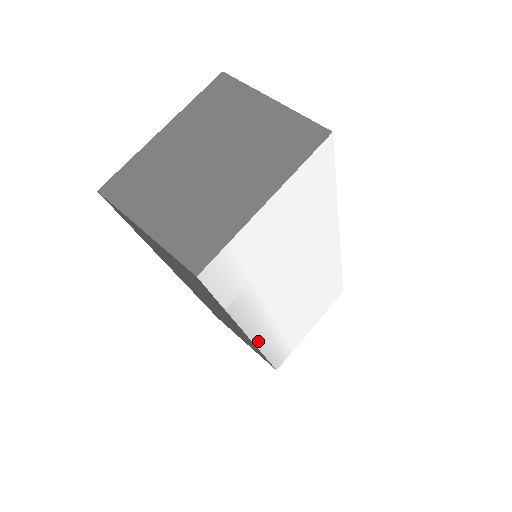
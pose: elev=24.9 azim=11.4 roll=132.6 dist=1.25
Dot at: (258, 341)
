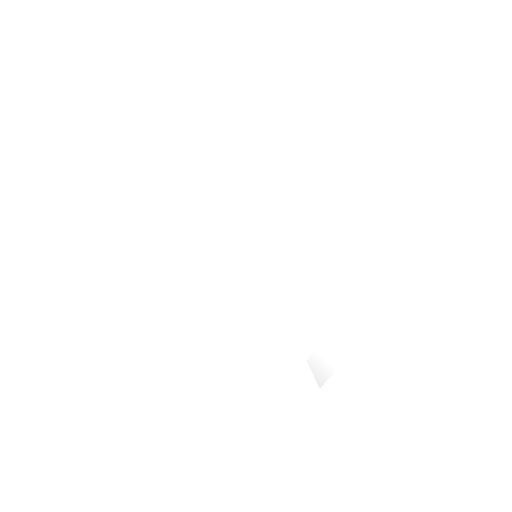
Dot at: (237, 312)
